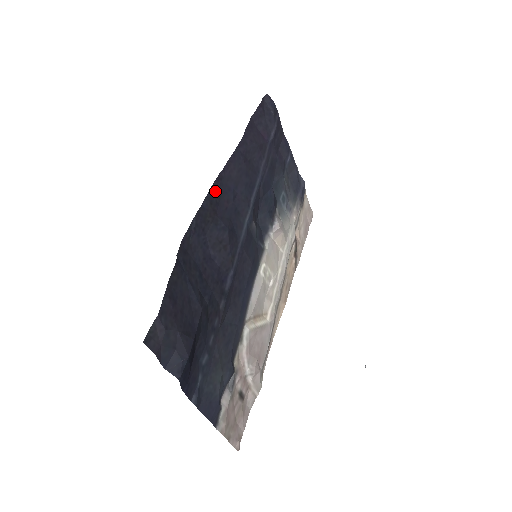
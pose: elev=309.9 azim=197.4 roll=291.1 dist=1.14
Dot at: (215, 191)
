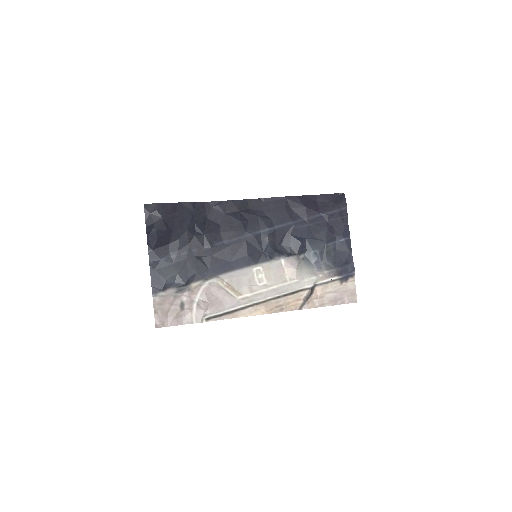
Dot at: (250, 203)
